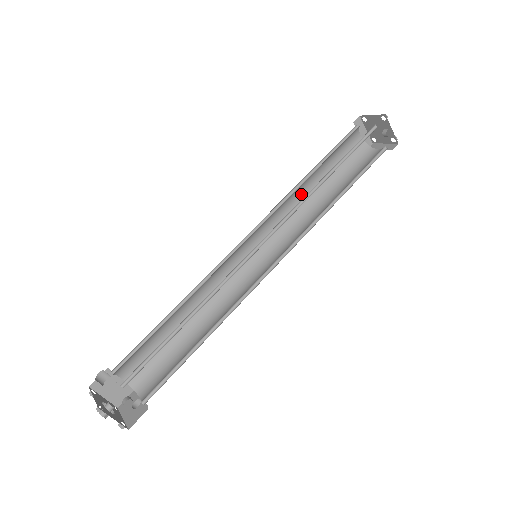
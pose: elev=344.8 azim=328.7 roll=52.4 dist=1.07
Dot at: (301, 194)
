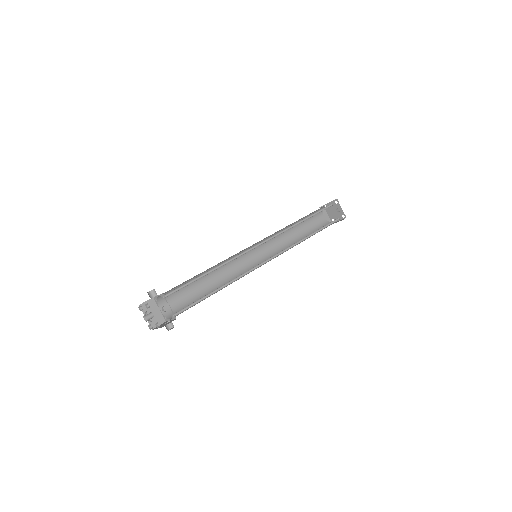
Dot at: (286, 236)
